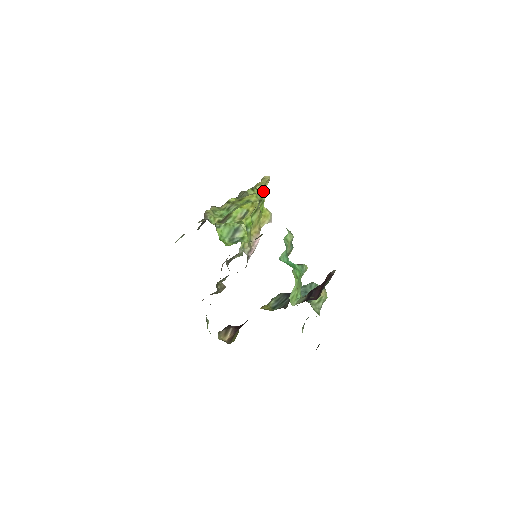
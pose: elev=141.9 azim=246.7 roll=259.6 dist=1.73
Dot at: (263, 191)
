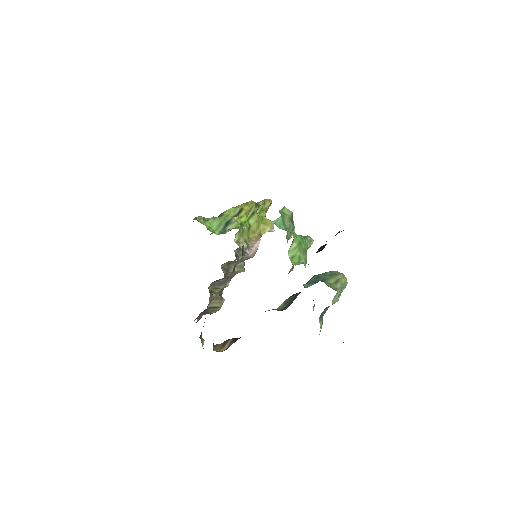
Dot at: (263, 206)
